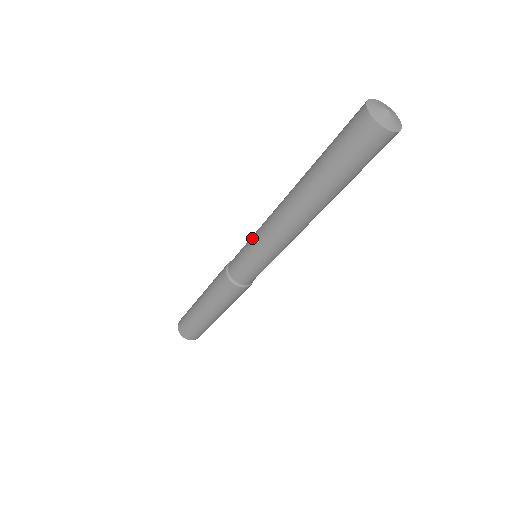
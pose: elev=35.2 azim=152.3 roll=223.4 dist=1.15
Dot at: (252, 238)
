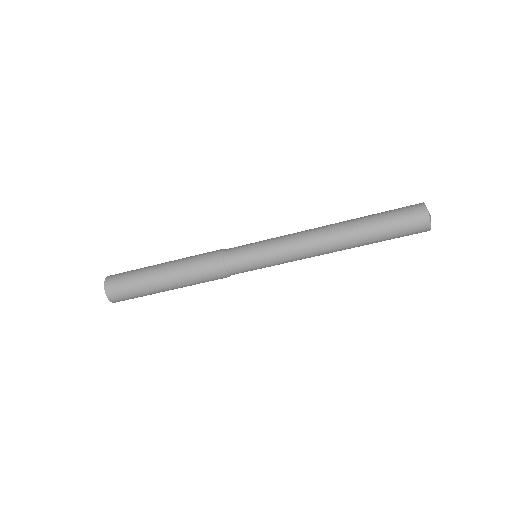
Dot at: (271, 239)
